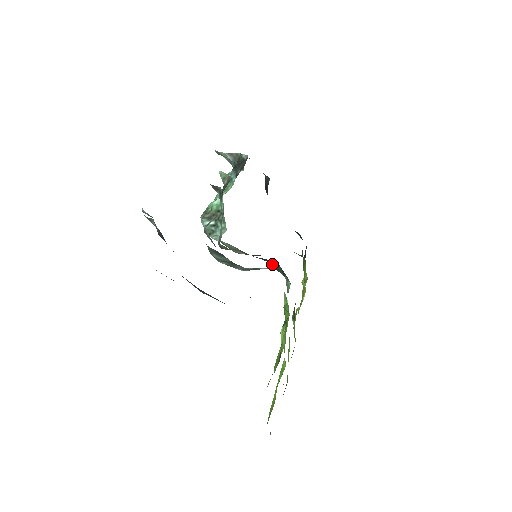
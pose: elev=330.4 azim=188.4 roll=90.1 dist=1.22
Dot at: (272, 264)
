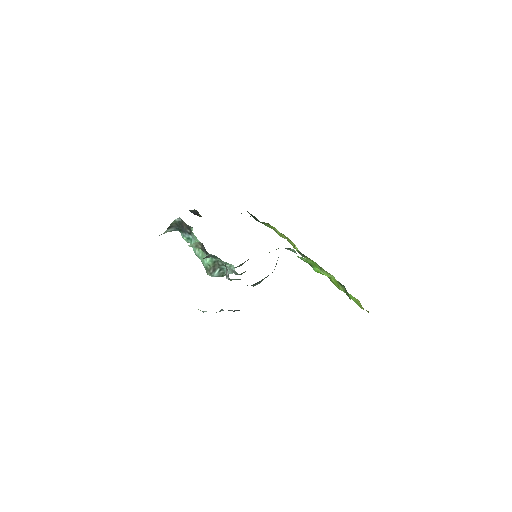
Dot at: occluded
